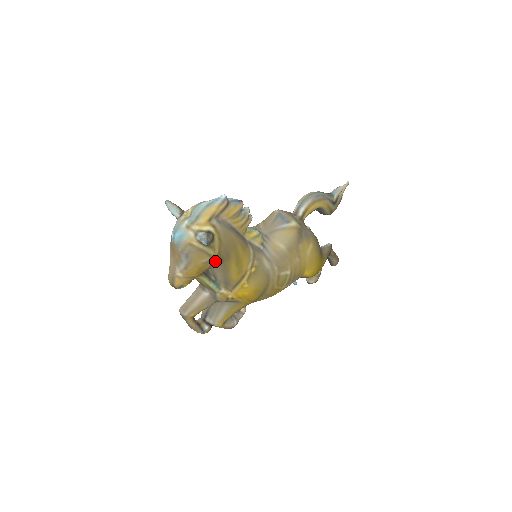
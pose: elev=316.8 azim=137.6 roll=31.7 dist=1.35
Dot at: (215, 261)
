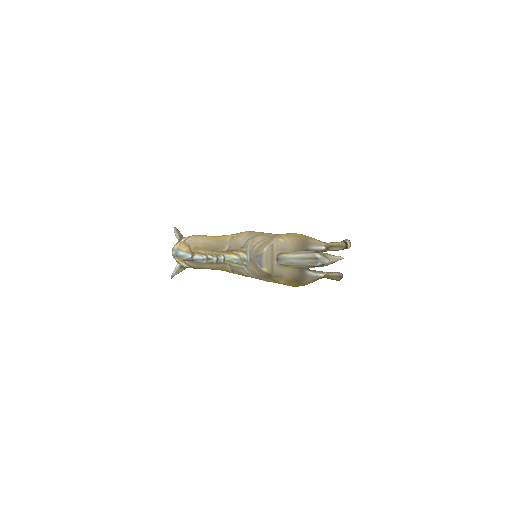
Dot at: occluded
